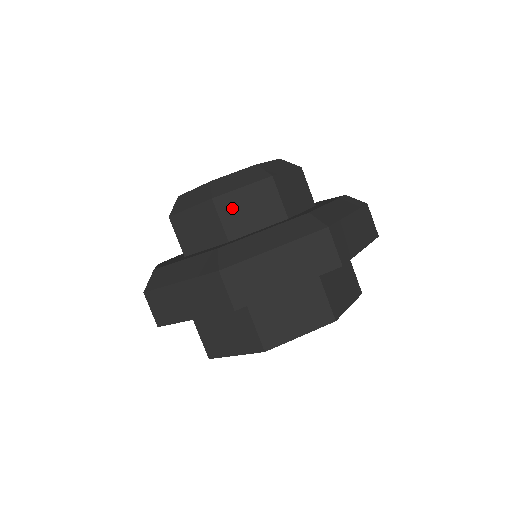
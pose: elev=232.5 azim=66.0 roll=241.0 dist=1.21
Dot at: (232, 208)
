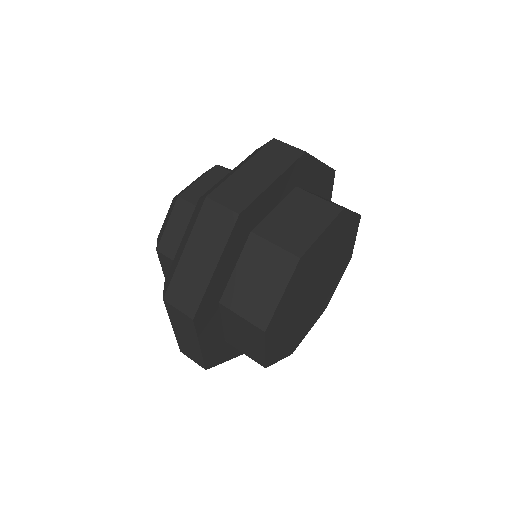
Dot at: (172, 244)
